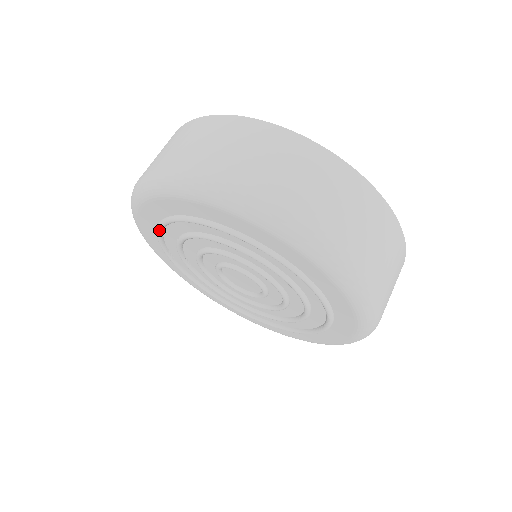
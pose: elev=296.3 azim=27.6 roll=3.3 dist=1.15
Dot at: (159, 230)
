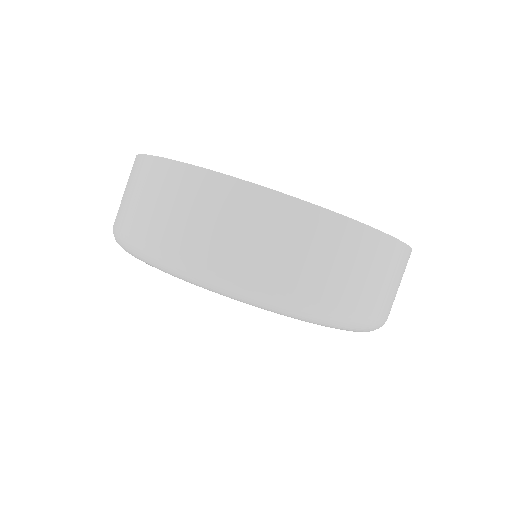
Dot at: occluded
